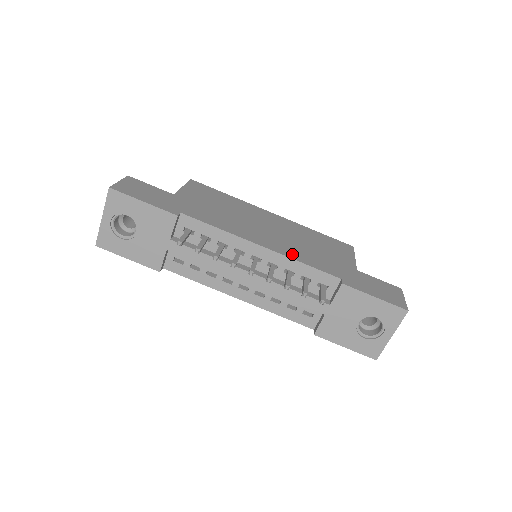
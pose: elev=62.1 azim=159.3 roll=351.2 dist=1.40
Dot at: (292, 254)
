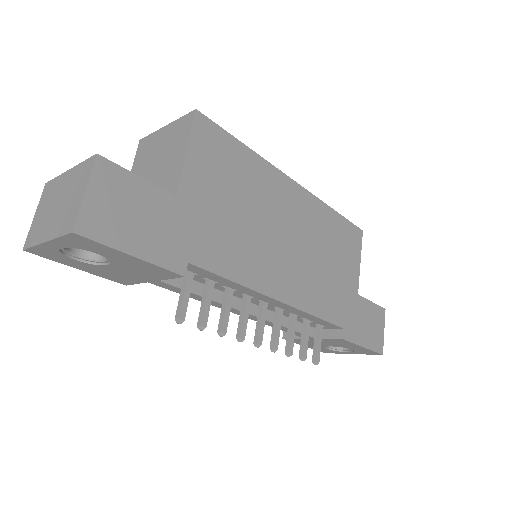
Dot at: (307, 300)
